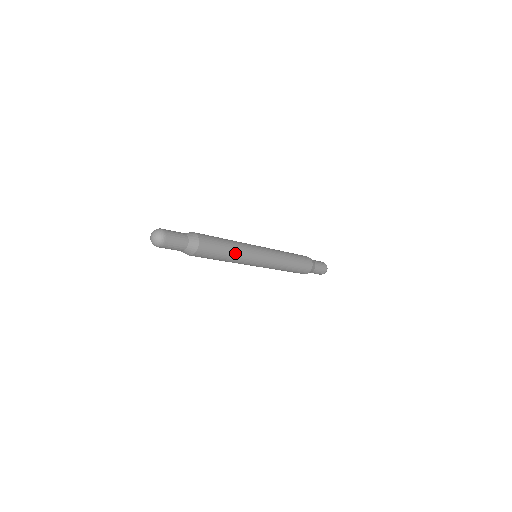
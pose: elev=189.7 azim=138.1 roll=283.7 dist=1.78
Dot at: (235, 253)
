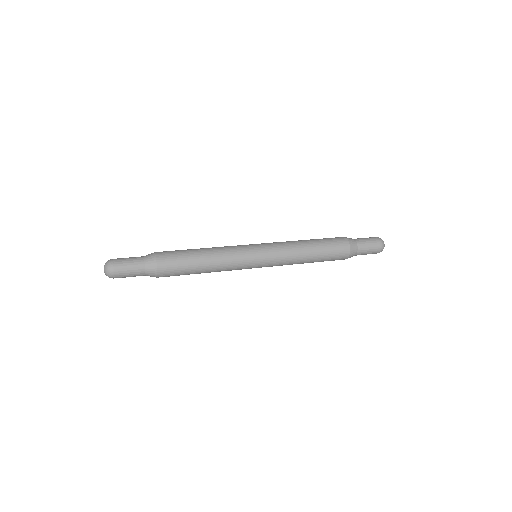
Dot at: (213, 269)
